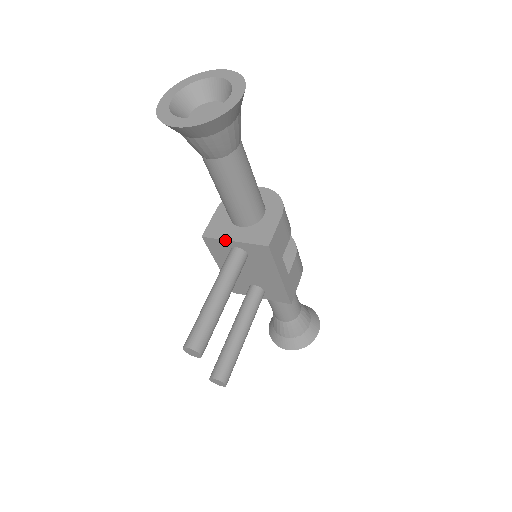
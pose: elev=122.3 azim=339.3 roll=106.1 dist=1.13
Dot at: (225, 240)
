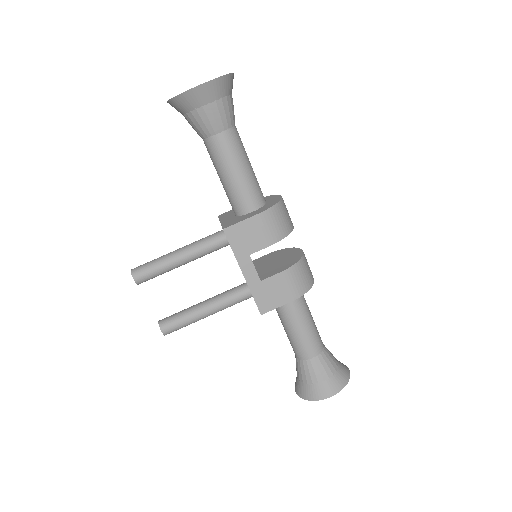
Dot at: (220, 220)
